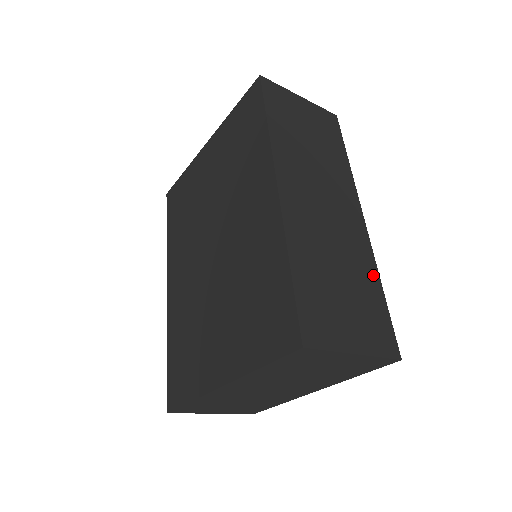
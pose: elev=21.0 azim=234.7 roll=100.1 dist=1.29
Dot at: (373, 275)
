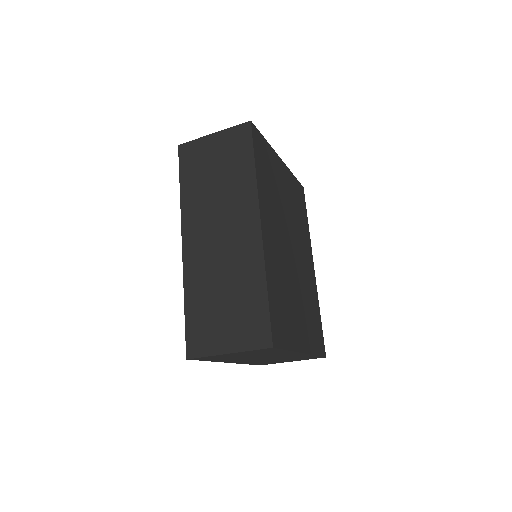
Dot at: (259, 279)
